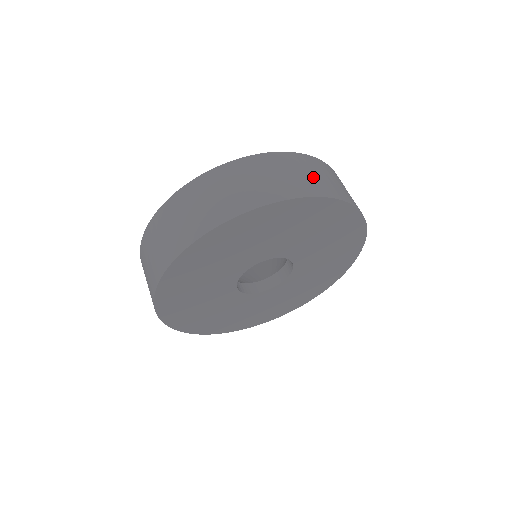
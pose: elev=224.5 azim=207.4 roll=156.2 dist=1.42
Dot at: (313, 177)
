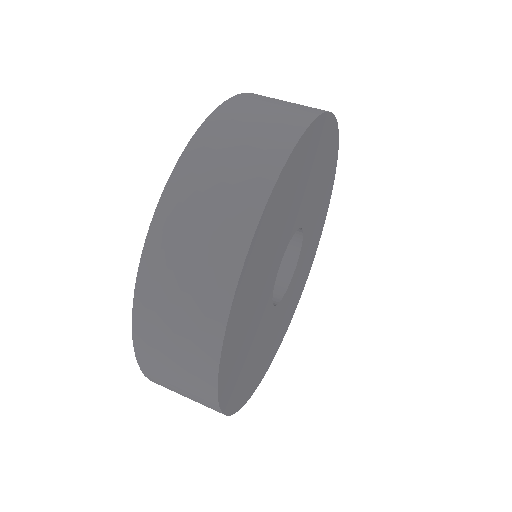
Dot at: occluded
